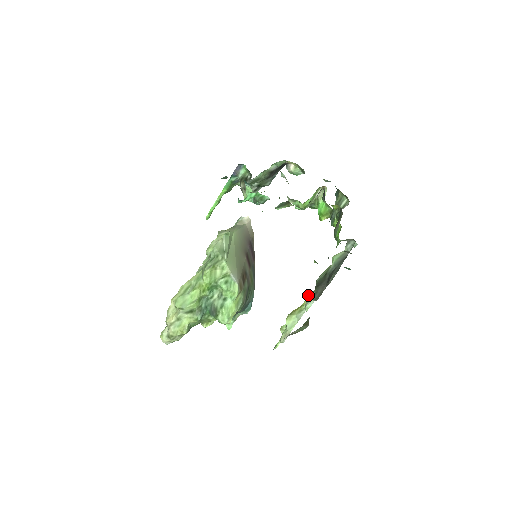
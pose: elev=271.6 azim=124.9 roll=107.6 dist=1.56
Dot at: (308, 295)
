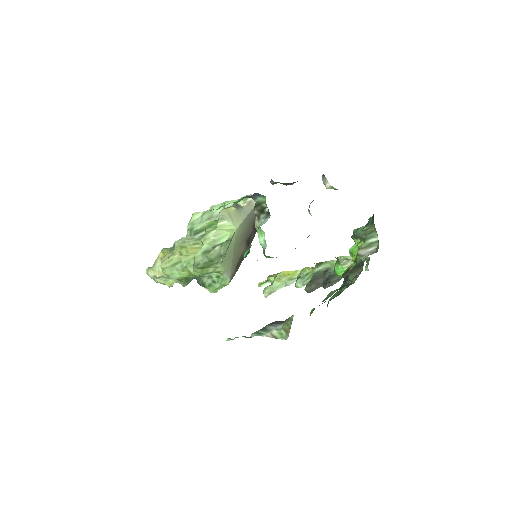
Dot at: (303, 271)
